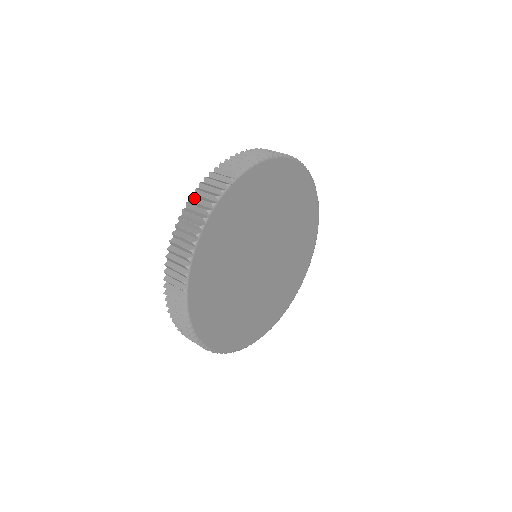
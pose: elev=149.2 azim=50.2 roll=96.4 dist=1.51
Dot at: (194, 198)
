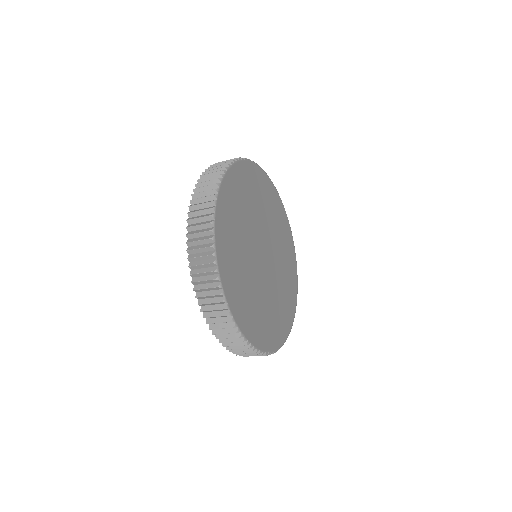
Dot at: occluded
